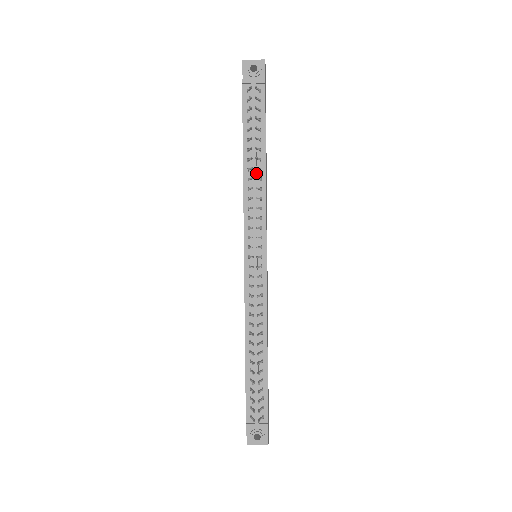
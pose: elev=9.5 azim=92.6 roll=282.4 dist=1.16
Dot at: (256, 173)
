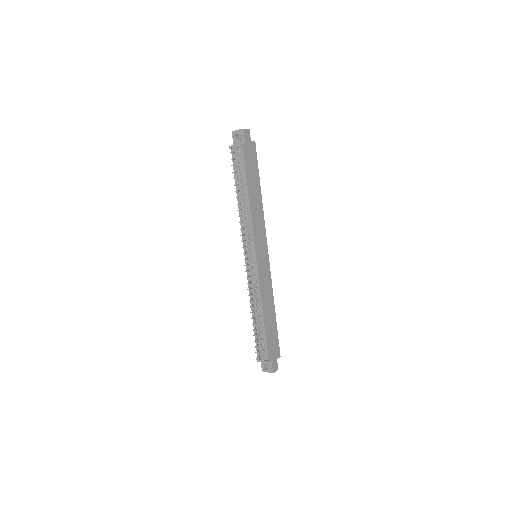
Dot at: (243, 206)
